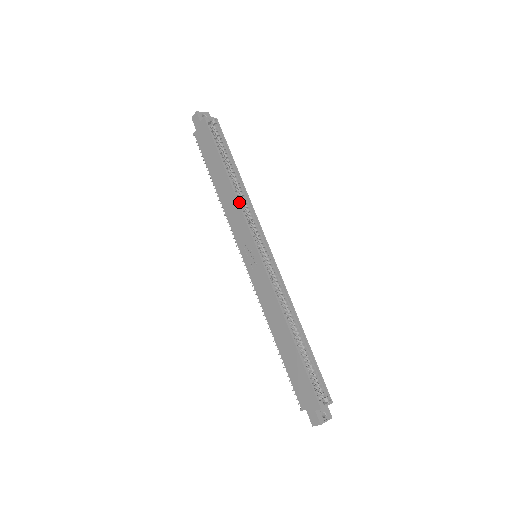
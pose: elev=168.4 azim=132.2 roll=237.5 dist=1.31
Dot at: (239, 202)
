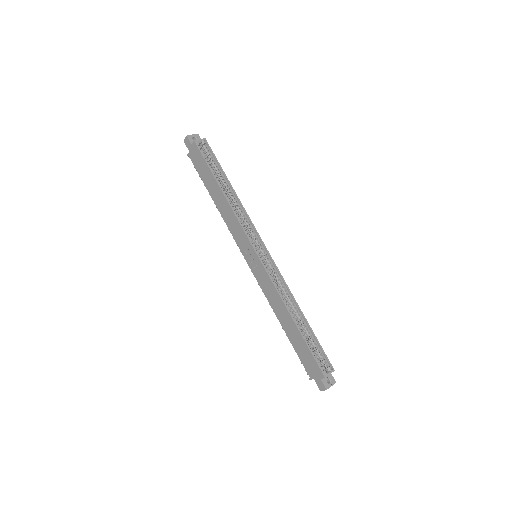
Dot at: (235, 212)
